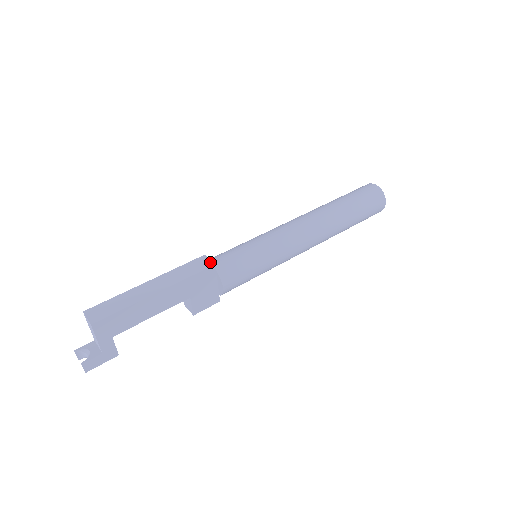
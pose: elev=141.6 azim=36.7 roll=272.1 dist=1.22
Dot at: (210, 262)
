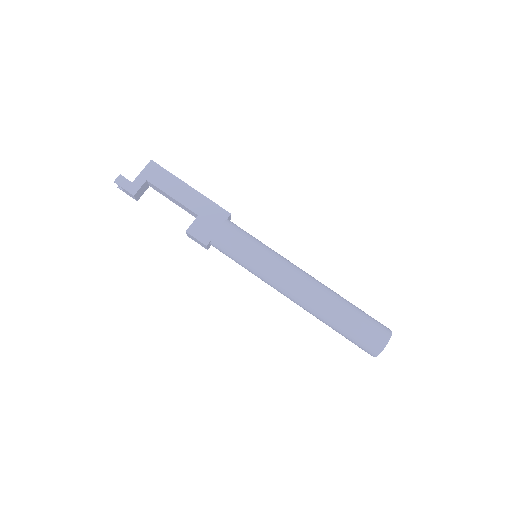
Dot at: (230, 214)
